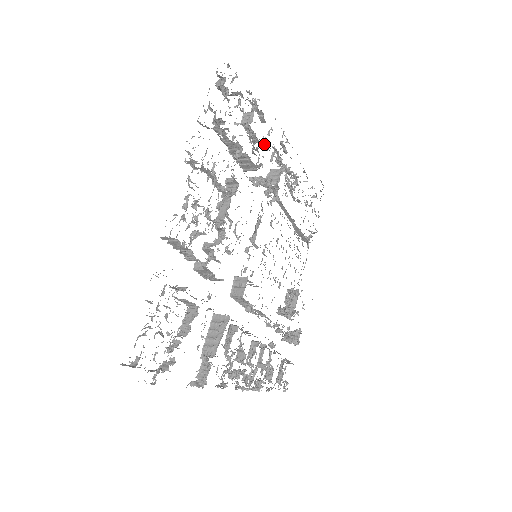
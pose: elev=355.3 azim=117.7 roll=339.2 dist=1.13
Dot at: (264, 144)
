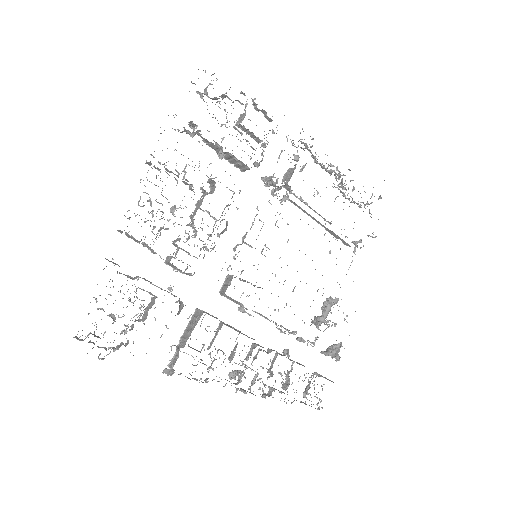
Dot at: occluded
